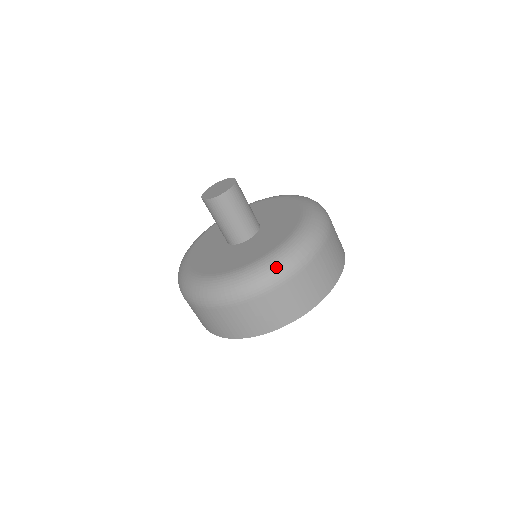
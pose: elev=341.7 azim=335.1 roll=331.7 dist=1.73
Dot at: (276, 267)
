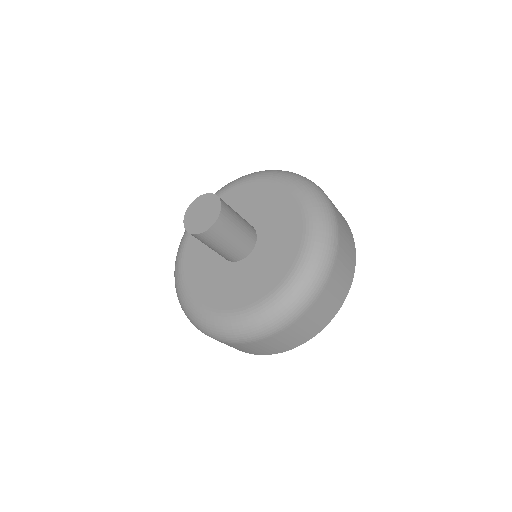
Dot at: (314, 273)
